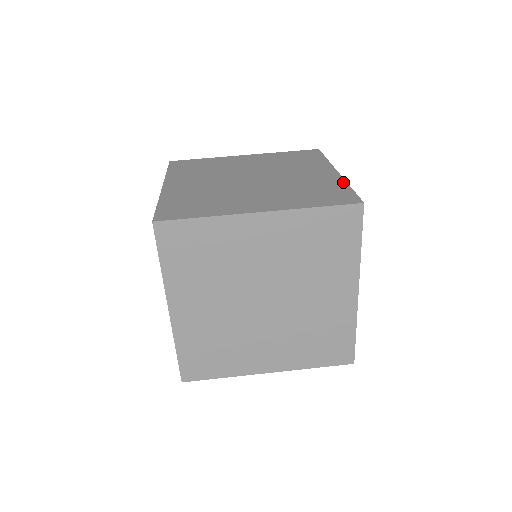
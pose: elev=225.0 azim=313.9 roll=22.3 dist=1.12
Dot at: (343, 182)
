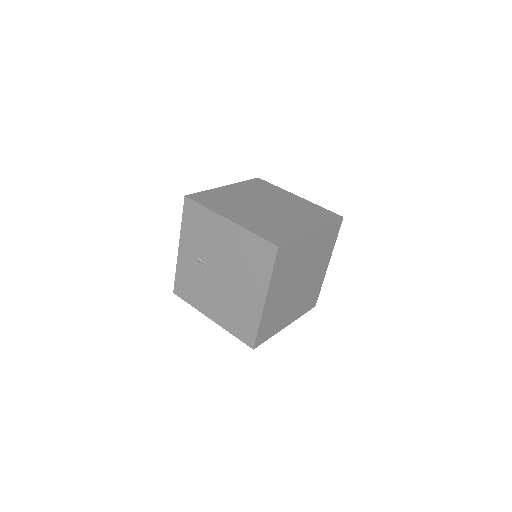
Dot at: (314, 204)
